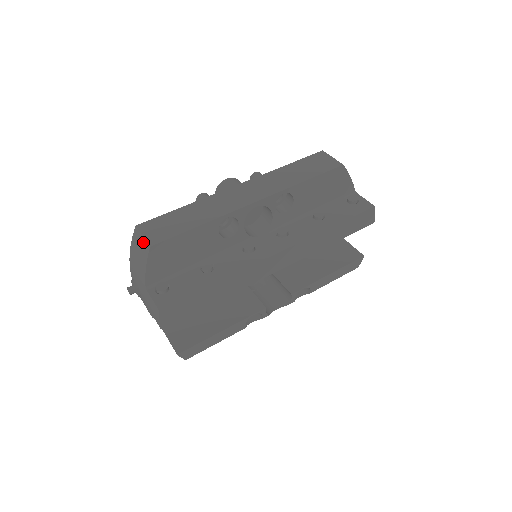
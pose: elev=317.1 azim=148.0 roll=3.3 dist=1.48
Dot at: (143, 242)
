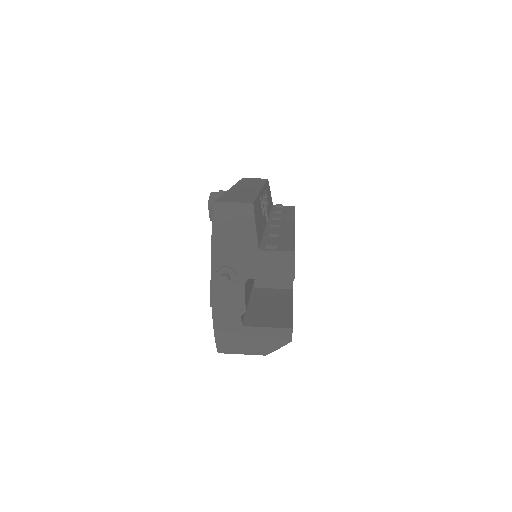
Dot at: (238, 206)
